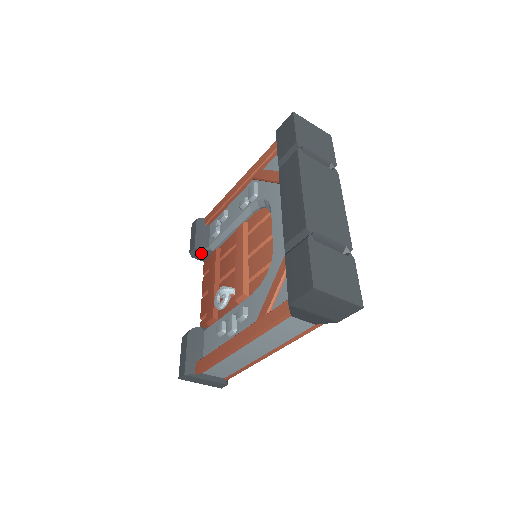
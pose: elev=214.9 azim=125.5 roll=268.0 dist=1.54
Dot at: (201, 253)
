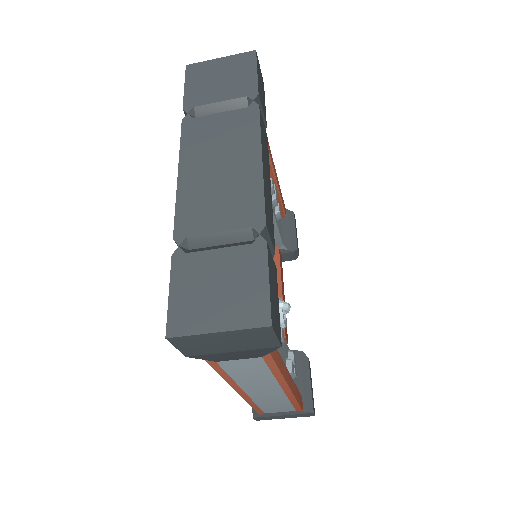
Dot at: occluded
